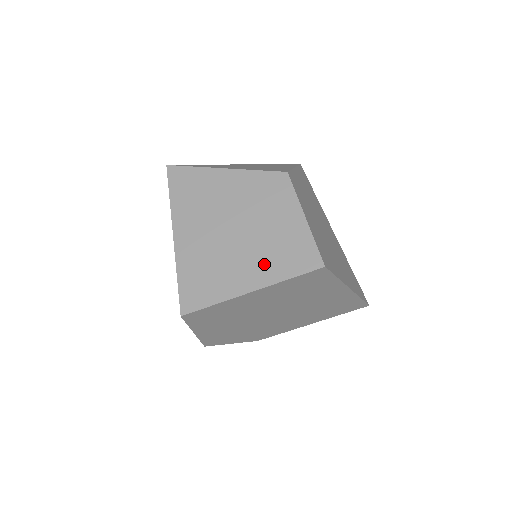
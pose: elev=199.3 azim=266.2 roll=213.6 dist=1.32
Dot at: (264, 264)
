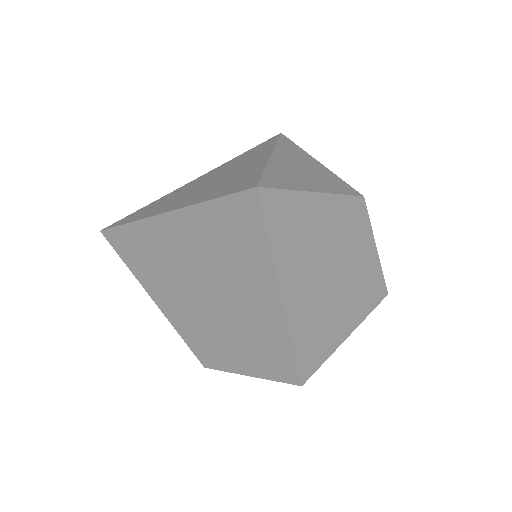
Dot at: (355, 305)
